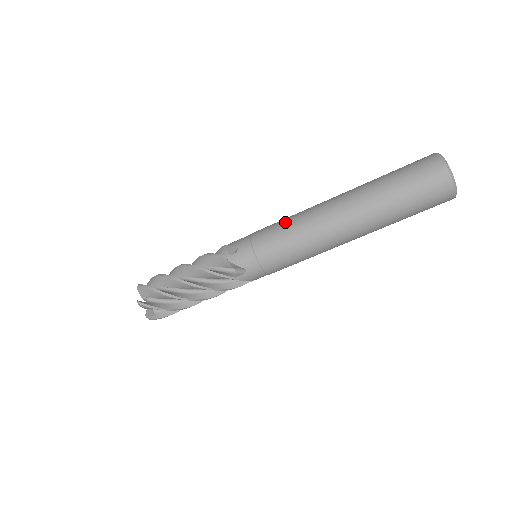
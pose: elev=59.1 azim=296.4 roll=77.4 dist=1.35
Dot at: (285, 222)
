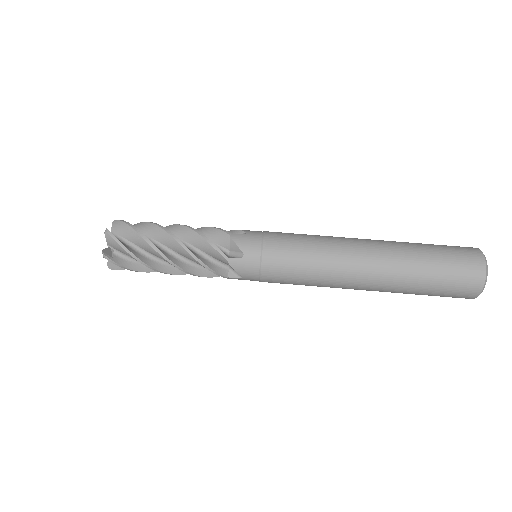
Dot at: occluded
